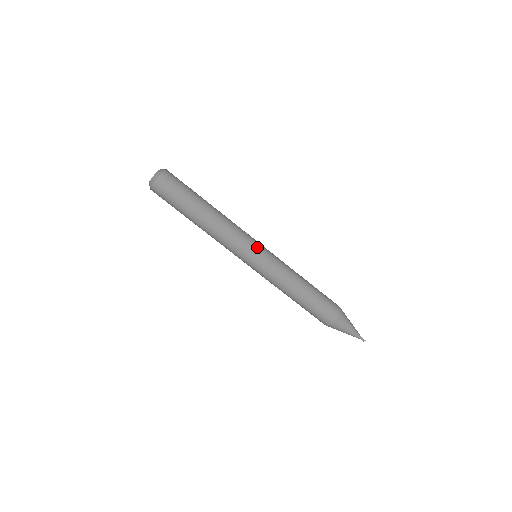
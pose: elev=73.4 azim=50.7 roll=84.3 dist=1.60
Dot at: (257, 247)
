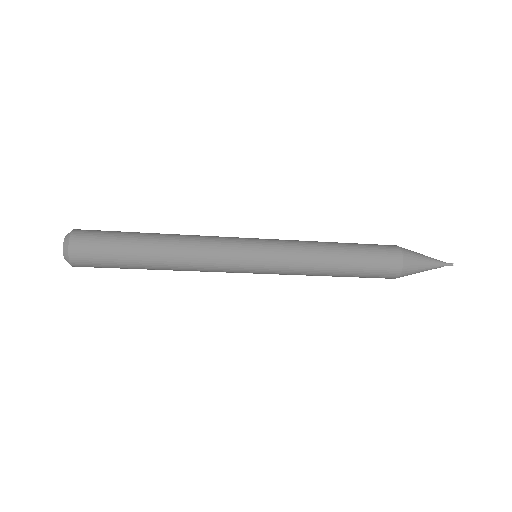
Dot at: (249, 245)
